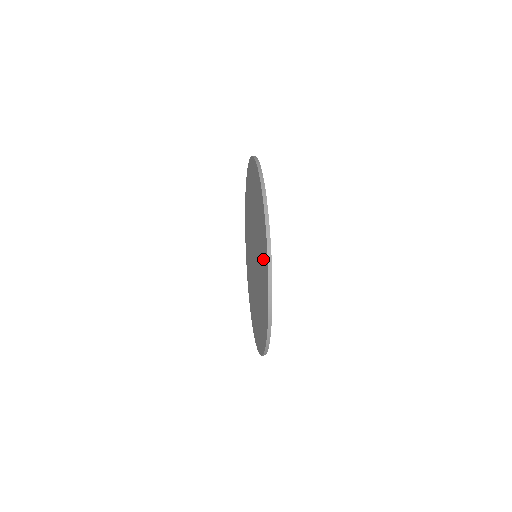
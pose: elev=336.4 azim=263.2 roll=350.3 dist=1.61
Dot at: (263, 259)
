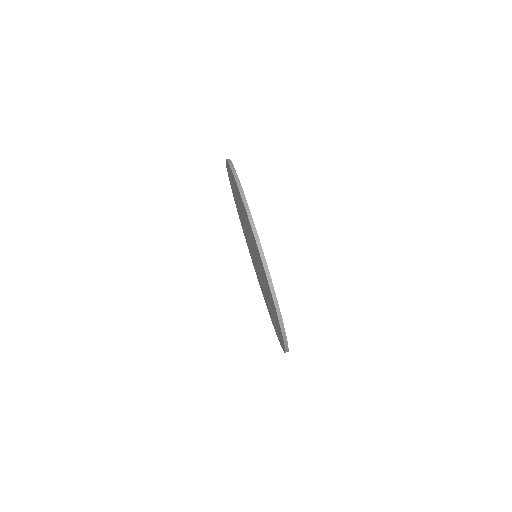
Dot at: occluded
